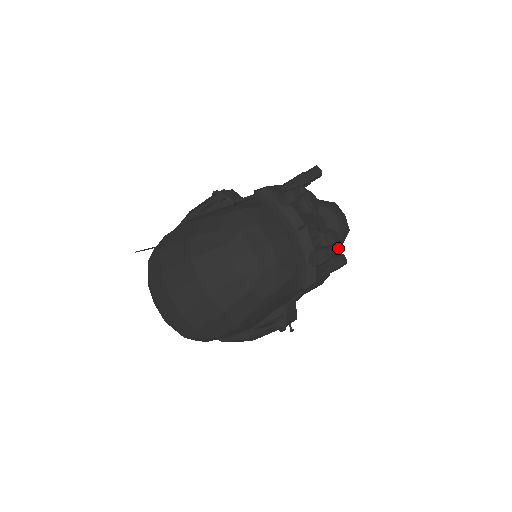
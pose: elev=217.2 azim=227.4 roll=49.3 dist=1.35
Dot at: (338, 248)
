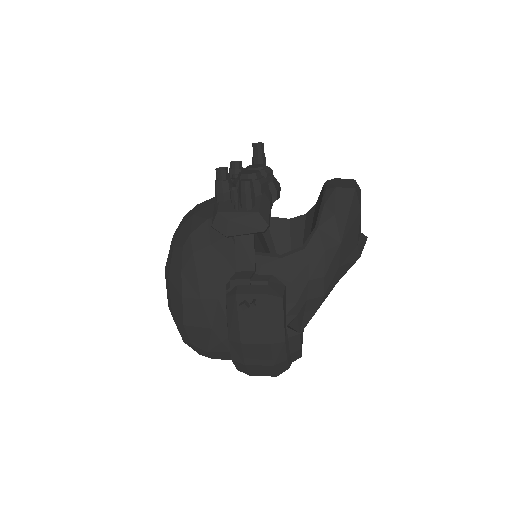
Dot at: (226, 170)
